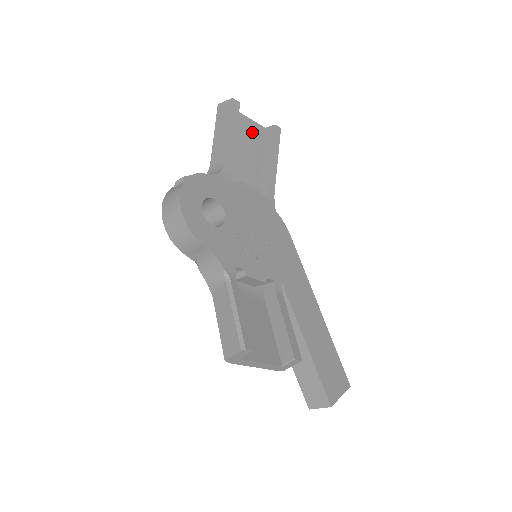
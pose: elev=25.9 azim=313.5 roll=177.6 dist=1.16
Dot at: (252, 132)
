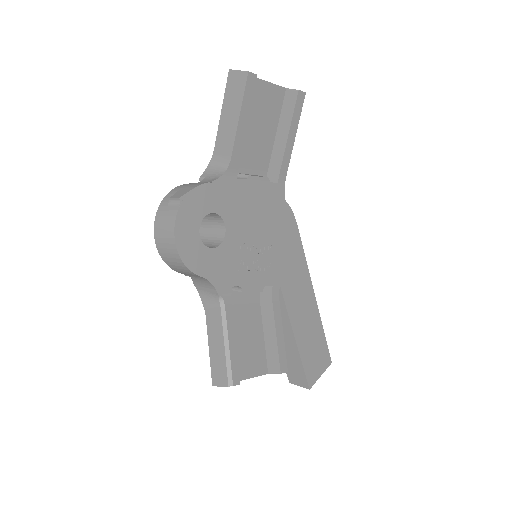
Dot at: (269, 99)
